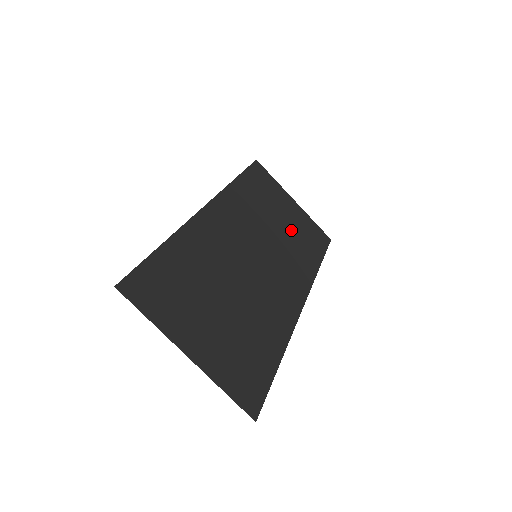
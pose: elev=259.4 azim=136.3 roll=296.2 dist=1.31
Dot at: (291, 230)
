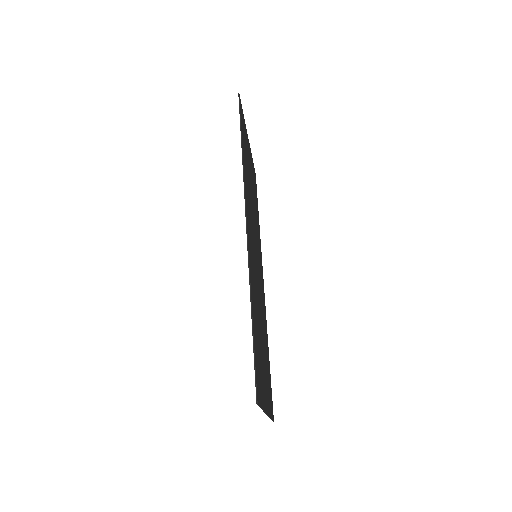
Dot at: (253, 191)
